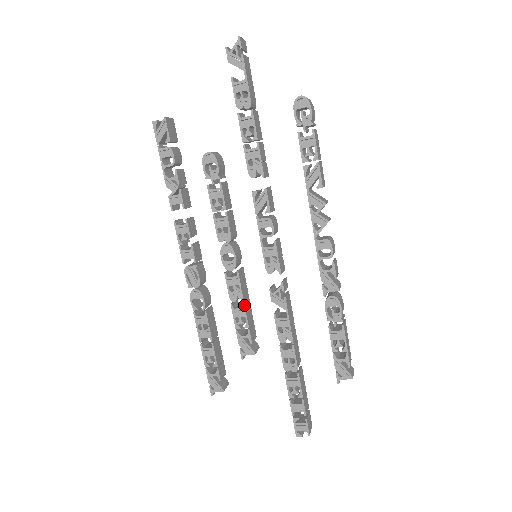
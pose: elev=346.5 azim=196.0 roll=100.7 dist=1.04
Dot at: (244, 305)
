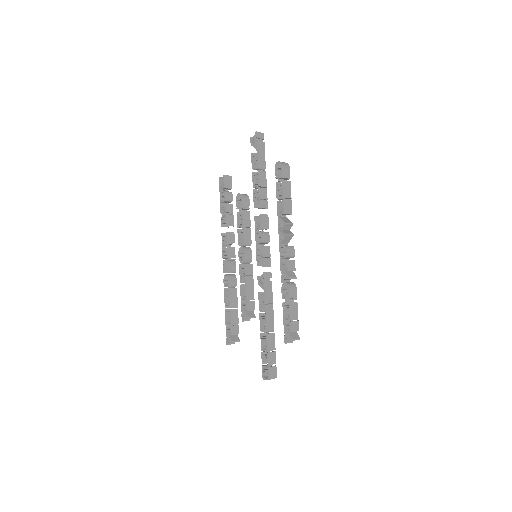
Dot at: (246, 285)
